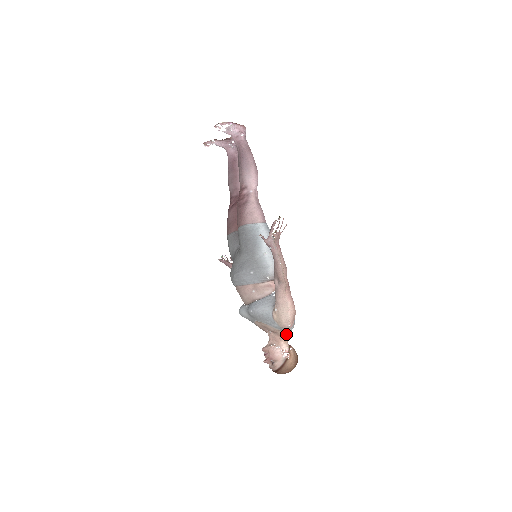
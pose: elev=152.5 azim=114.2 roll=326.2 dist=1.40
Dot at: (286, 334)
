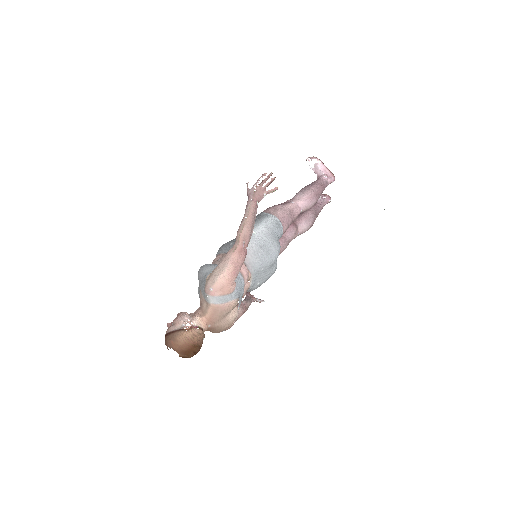
Dot at: (207, 309)
